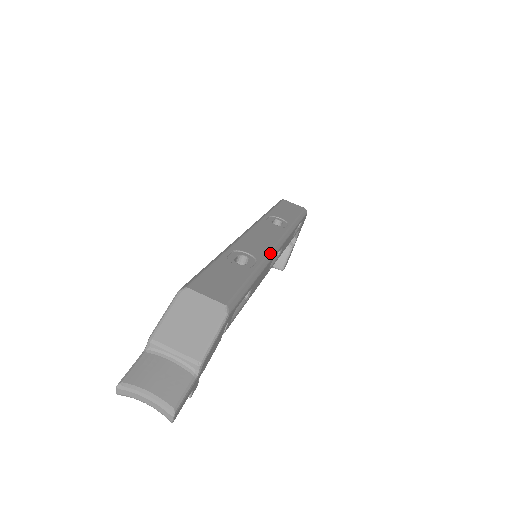
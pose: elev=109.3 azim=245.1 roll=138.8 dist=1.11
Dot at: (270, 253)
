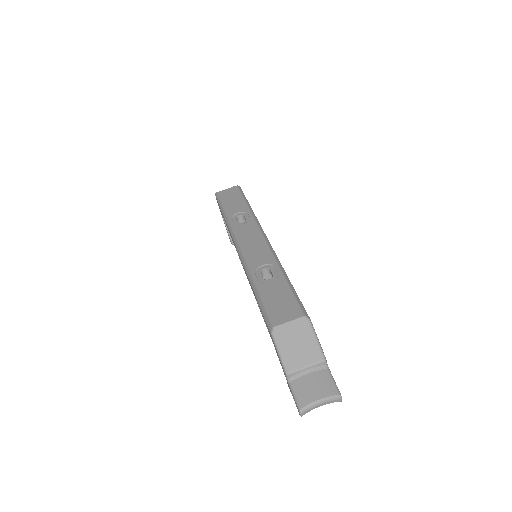
Dot at: (271, 251)
